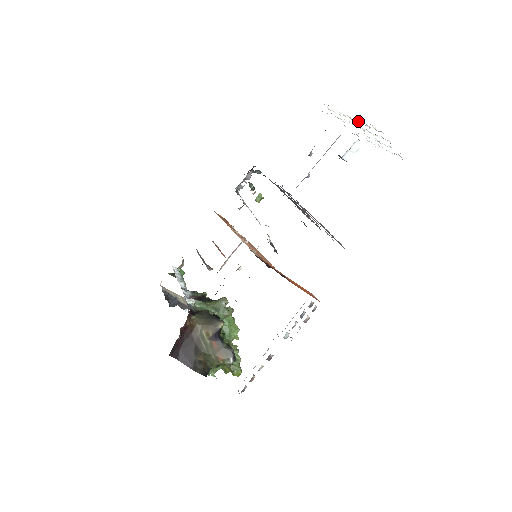
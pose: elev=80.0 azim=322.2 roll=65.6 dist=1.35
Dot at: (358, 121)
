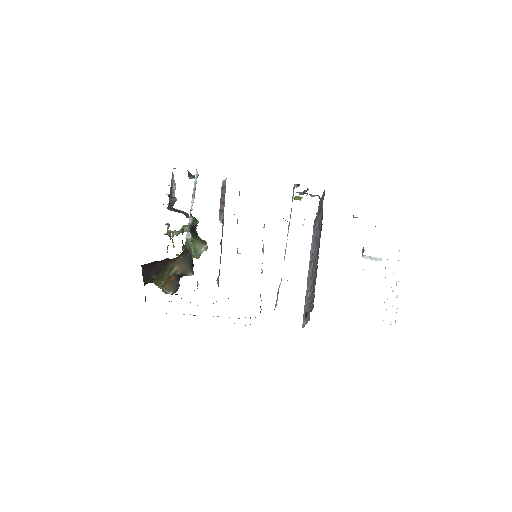
Dot at: occluded
